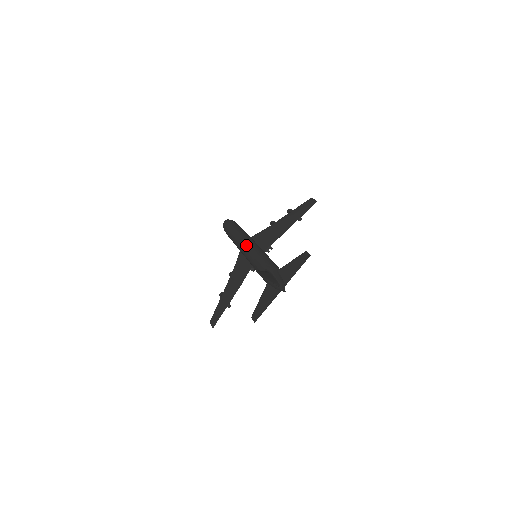
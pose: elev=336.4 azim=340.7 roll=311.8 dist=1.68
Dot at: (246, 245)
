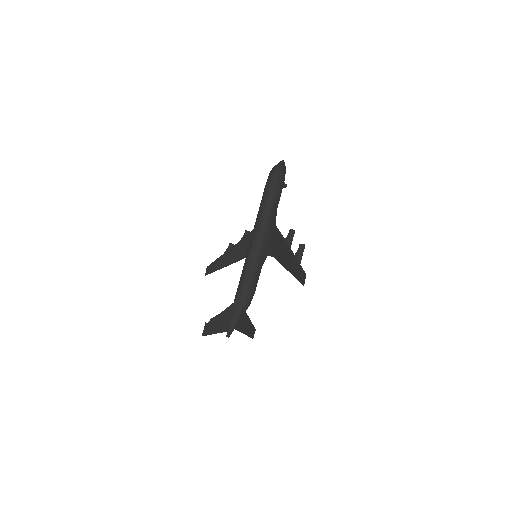
Dot at: (252, 243)
